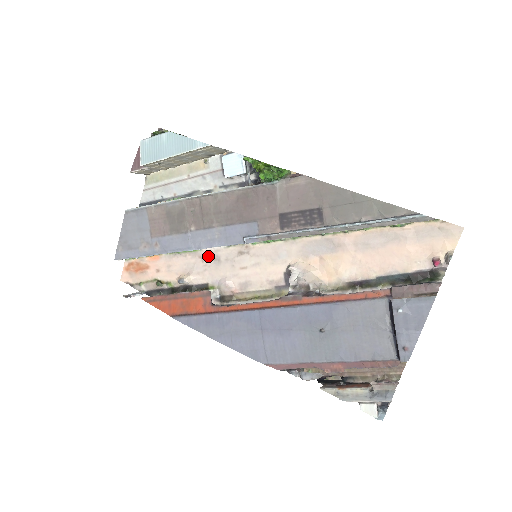
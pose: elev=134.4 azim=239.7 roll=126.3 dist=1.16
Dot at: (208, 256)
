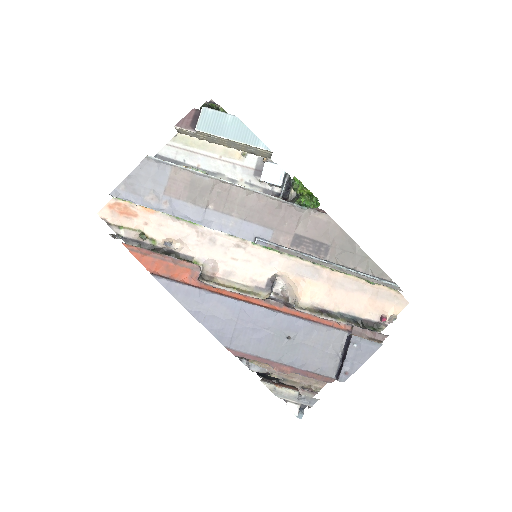
Dot at: (206, 234)
